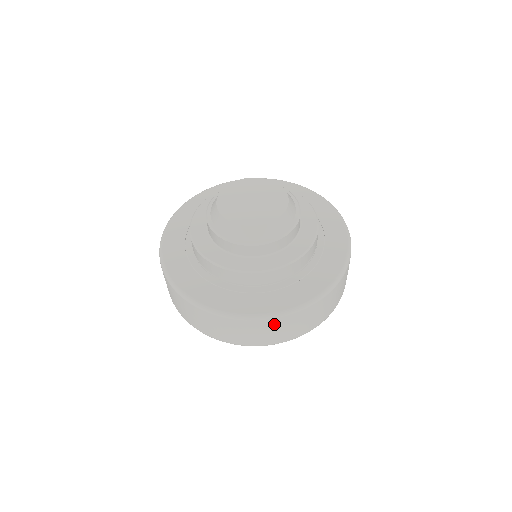
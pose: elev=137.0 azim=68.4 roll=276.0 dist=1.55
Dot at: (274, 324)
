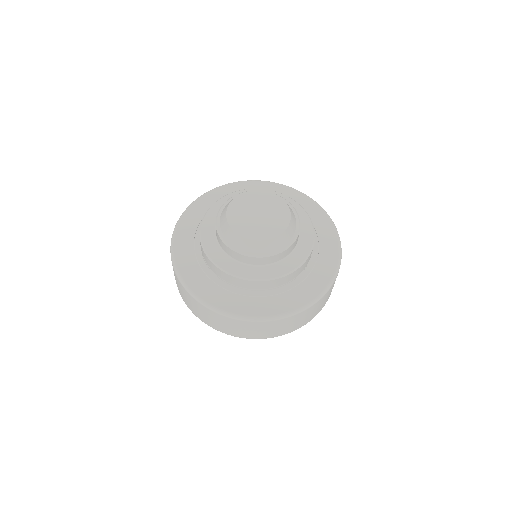
Dot at: (292, 320)
